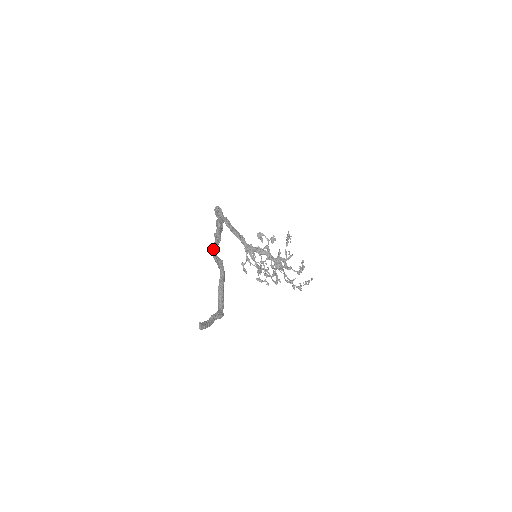
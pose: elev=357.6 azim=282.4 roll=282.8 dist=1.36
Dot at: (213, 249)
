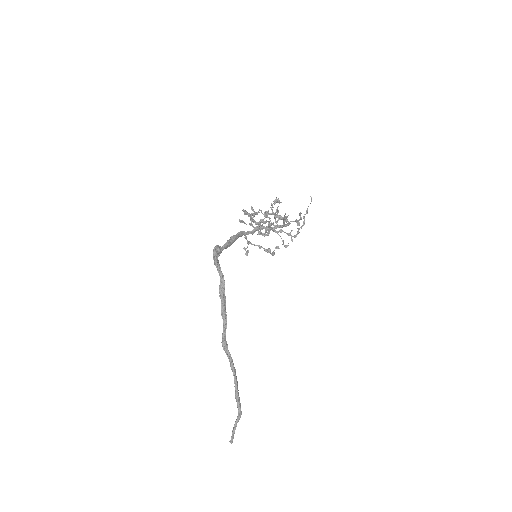
Dot at: (224, 347)
